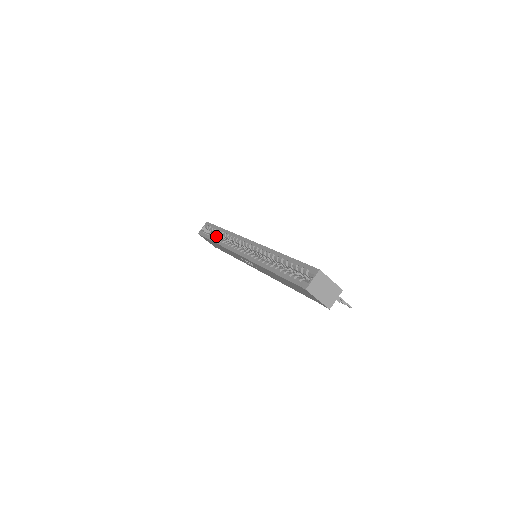
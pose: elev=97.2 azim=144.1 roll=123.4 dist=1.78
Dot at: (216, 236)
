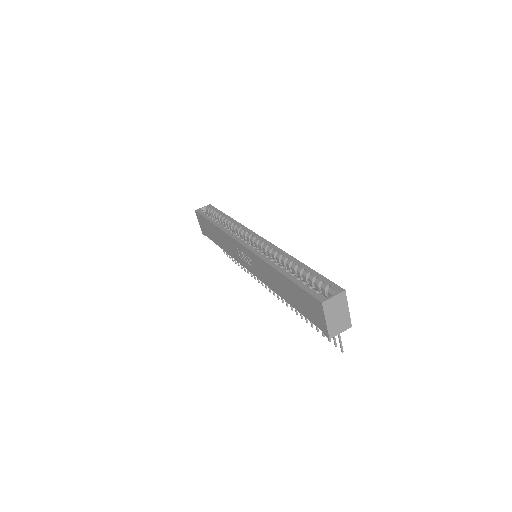
Dot at: occluded
